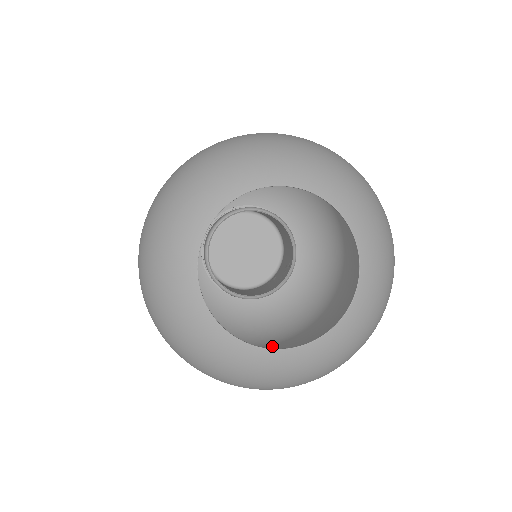
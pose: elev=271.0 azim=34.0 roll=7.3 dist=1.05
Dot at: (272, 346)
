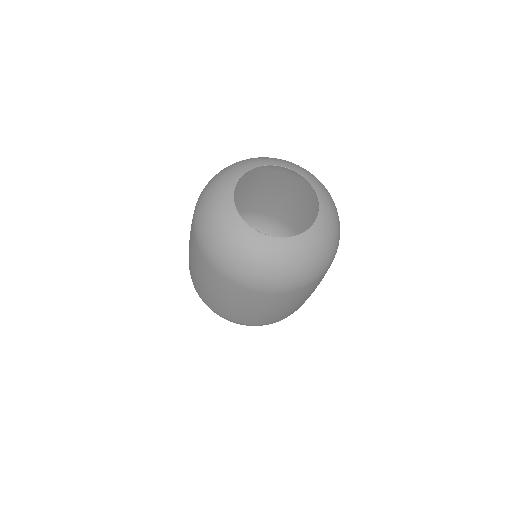
Dot at: (289, 315)
